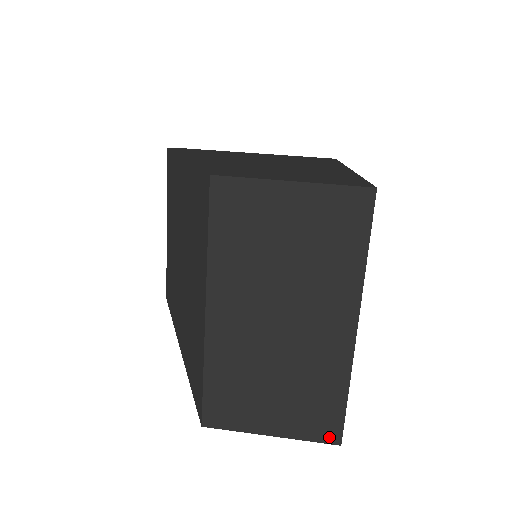
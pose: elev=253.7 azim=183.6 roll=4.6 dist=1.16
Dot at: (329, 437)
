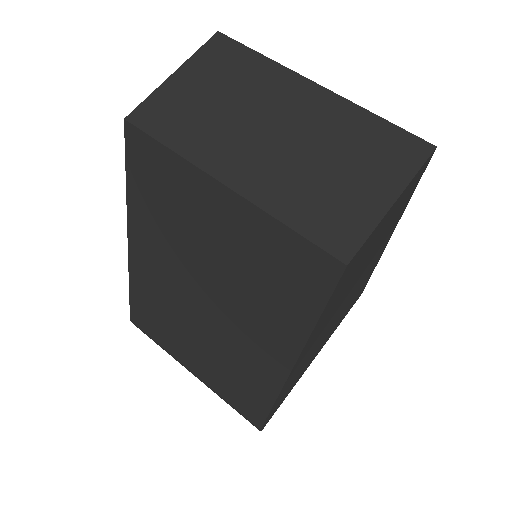
Dot at: (421, 152)
